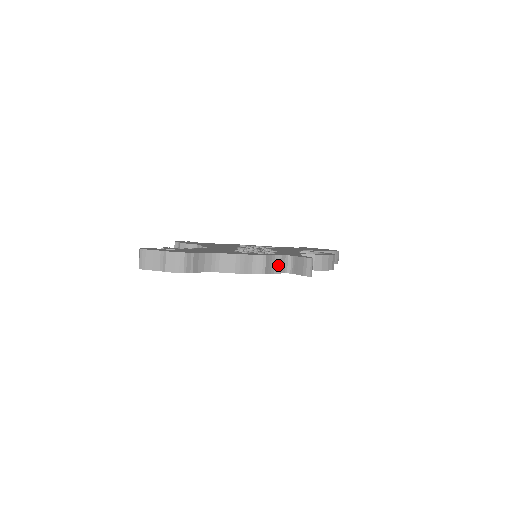
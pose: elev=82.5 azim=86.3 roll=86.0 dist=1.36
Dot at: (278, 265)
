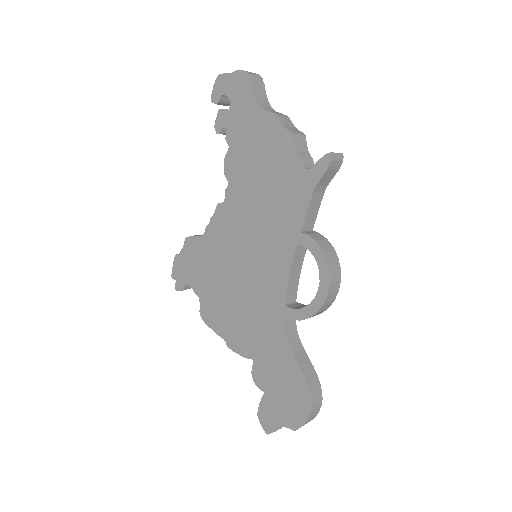
Dot at: (305, 156)
